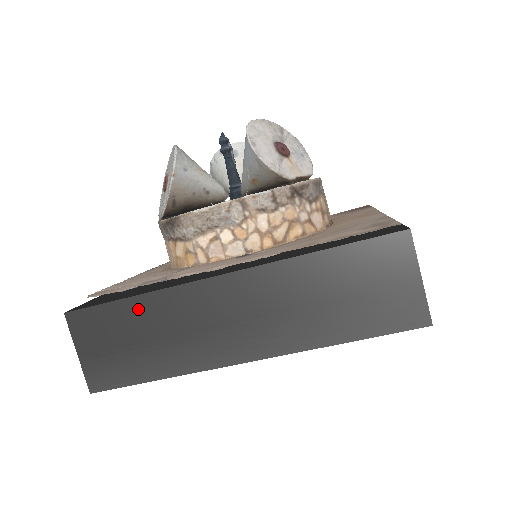
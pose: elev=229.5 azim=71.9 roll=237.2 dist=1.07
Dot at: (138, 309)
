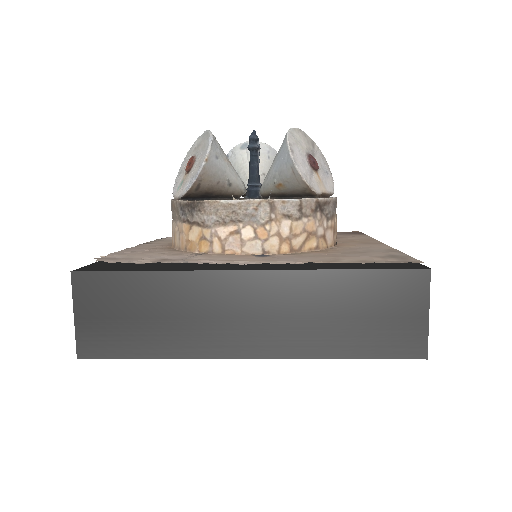
Dot at: (152, 285)
